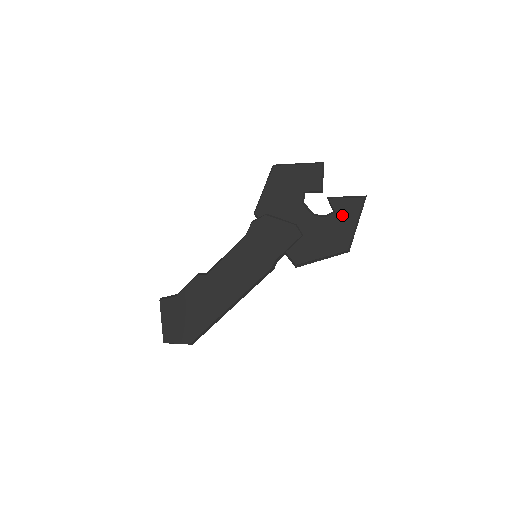
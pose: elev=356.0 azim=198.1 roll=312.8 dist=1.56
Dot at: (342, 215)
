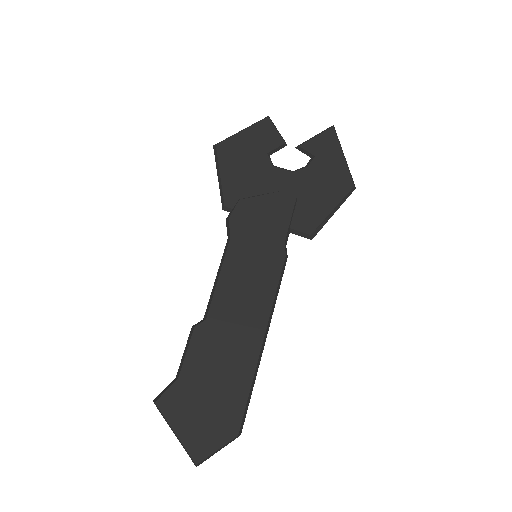
Dot at: (324, 154)
